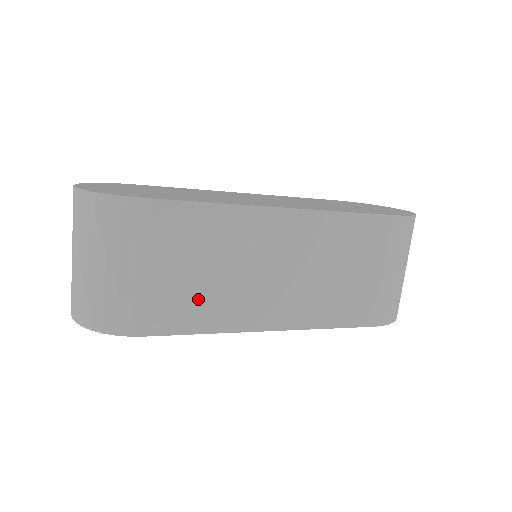
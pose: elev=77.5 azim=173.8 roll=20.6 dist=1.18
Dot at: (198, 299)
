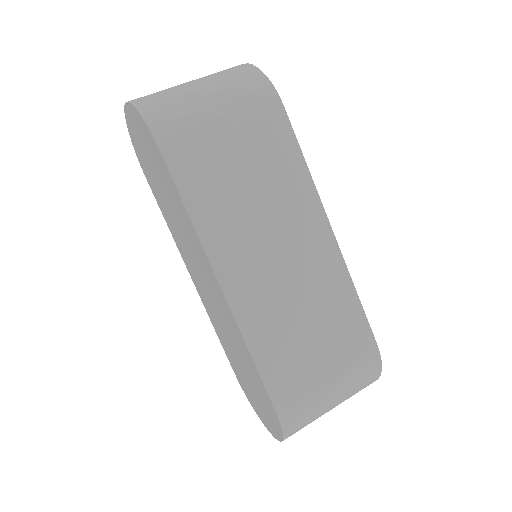
Dot at: (220, 190)
